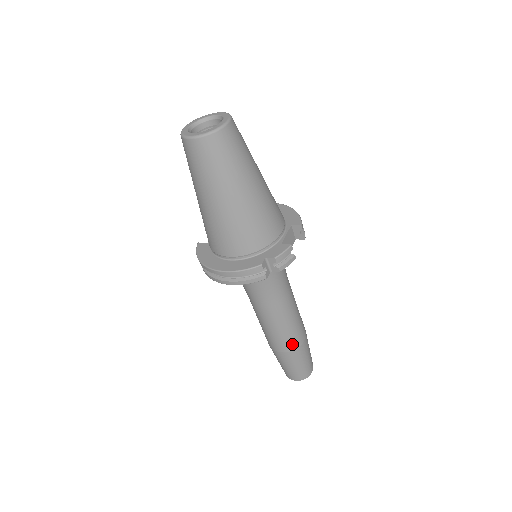
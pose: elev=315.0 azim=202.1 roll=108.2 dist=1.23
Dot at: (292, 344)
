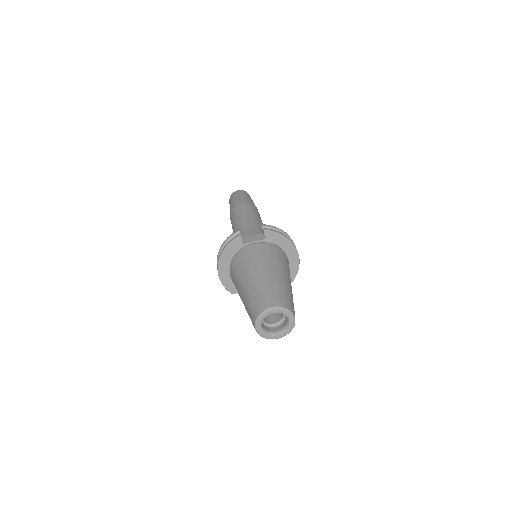
Dot at: occluded
